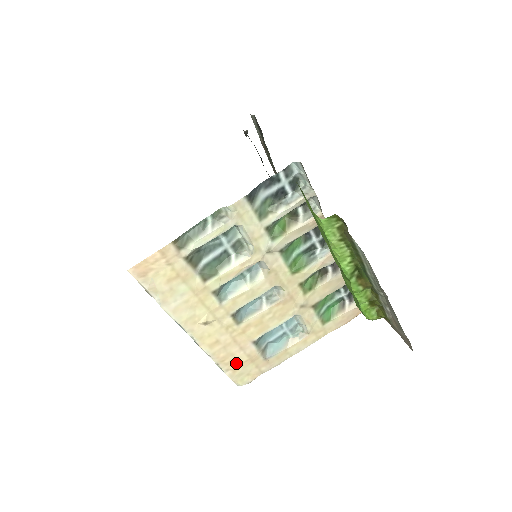
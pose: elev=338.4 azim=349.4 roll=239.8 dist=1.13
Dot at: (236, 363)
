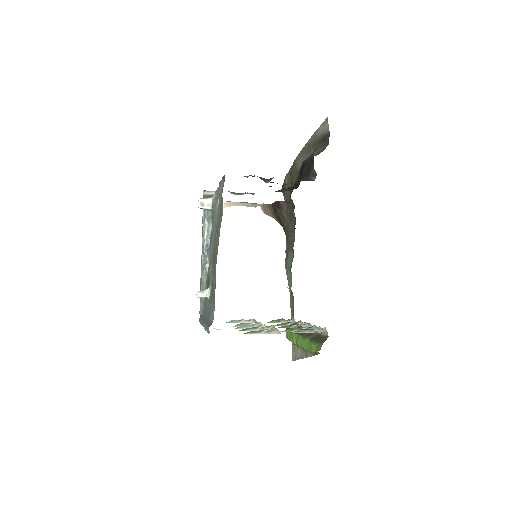
Dot at: occluded
